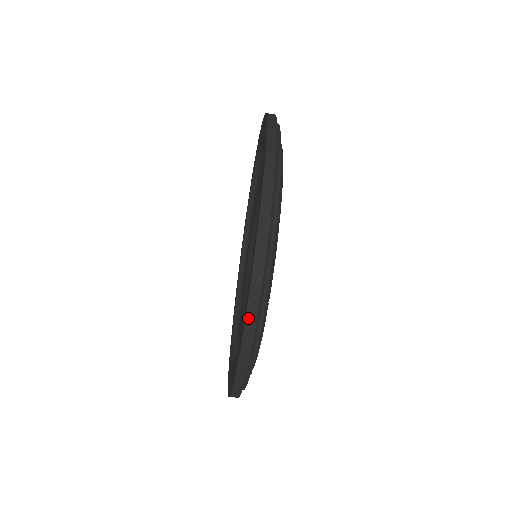
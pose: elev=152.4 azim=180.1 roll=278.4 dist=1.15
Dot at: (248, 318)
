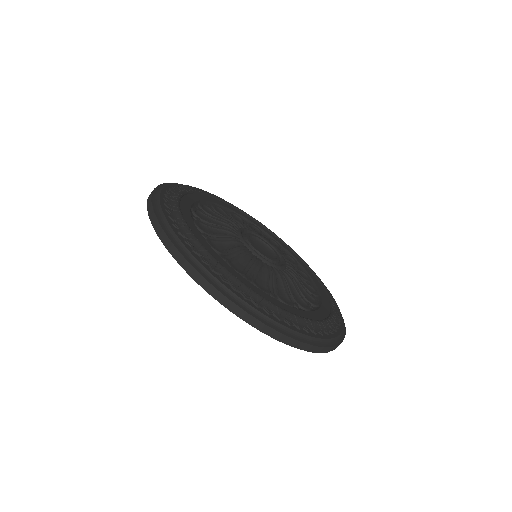
Dot at: (332, 350)
